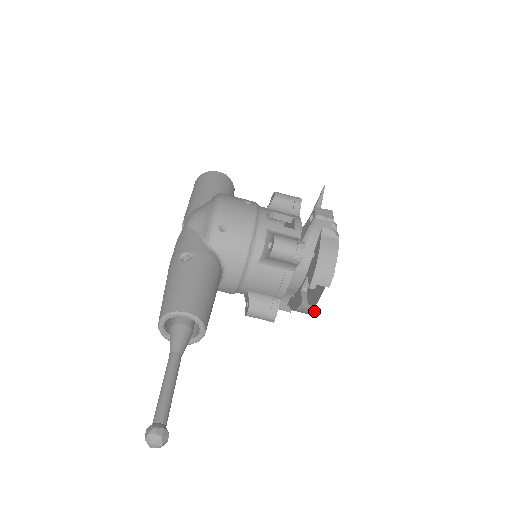
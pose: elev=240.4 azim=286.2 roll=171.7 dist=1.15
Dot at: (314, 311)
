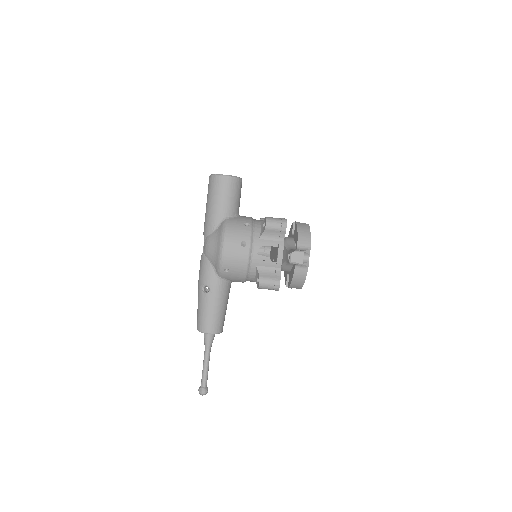
Dot at: occluded
